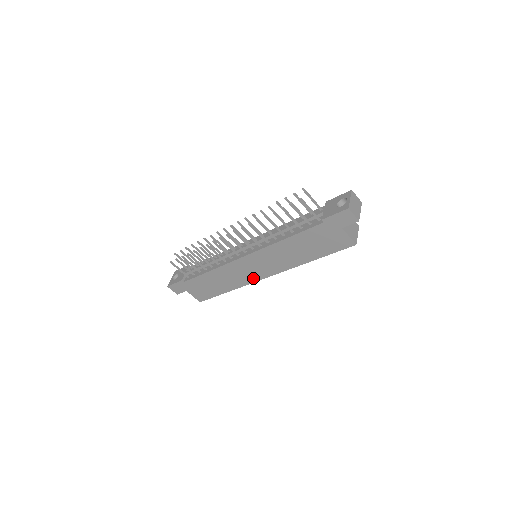
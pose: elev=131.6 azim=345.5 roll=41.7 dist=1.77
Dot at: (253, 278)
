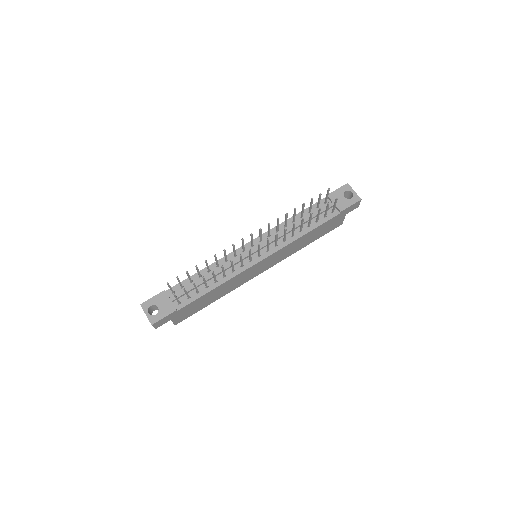
Dot at: (251, 278)
